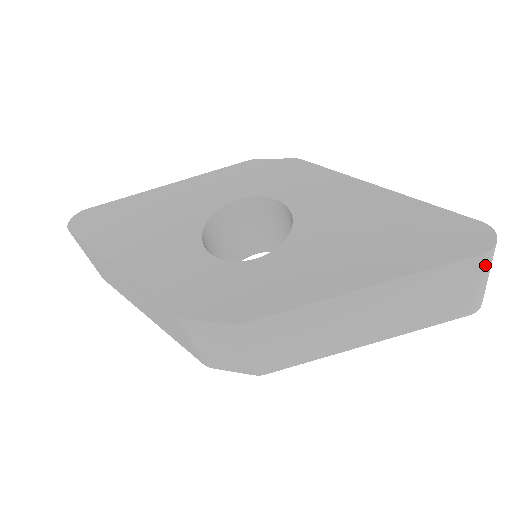
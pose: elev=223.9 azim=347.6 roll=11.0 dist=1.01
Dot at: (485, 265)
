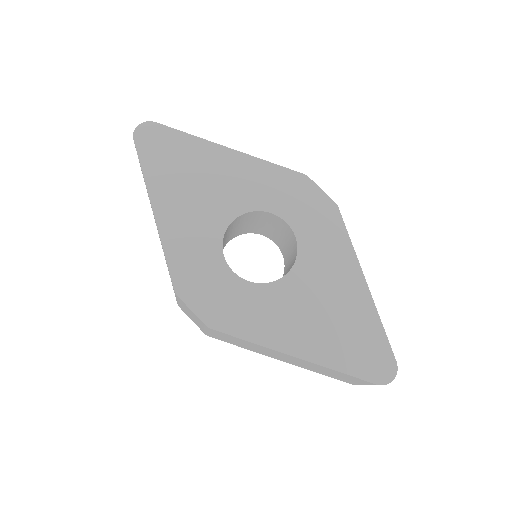
Dot at: occluded
